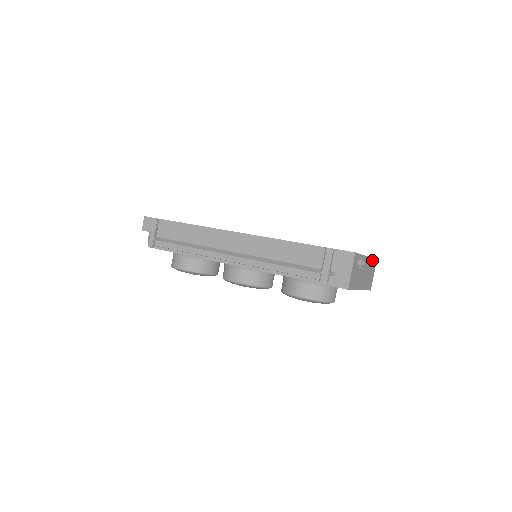
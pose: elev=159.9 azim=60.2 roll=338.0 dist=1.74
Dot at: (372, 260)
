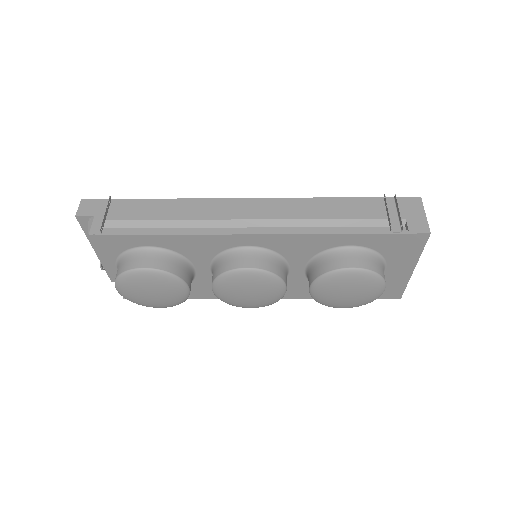
Dot at: occluded
